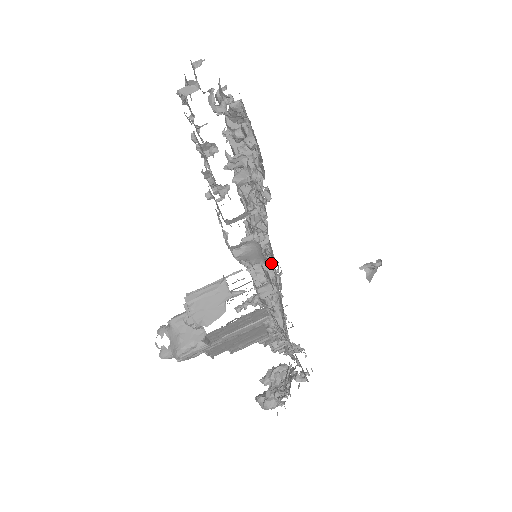
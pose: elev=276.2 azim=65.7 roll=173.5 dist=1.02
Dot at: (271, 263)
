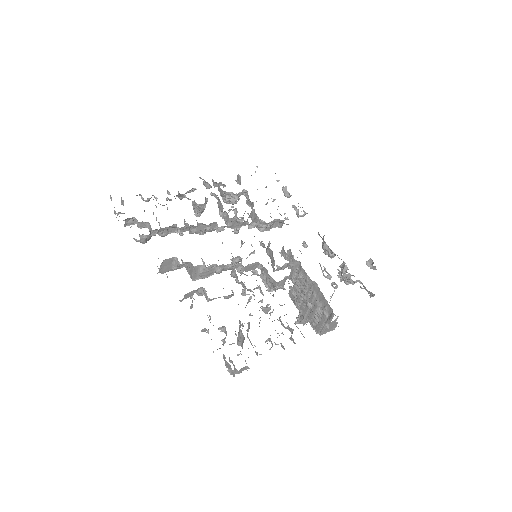
Dot at: (271, 252)
